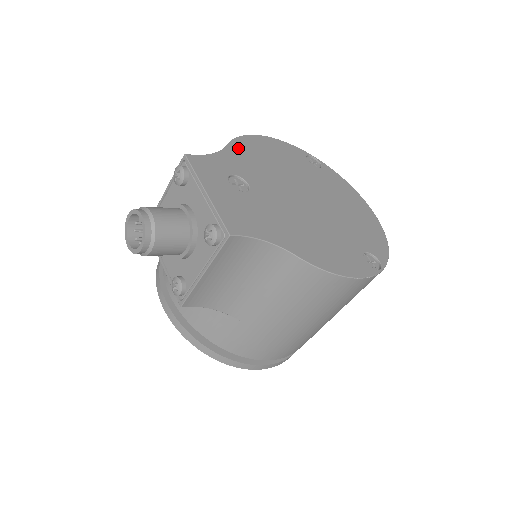
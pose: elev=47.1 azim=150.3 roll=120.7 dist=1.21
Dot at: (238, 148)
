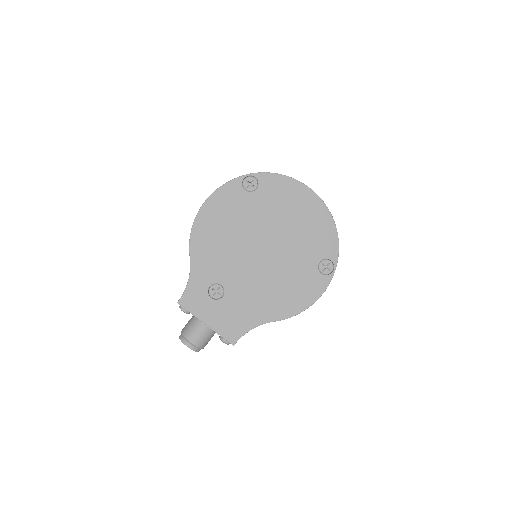
Dot at: (197, 250)
